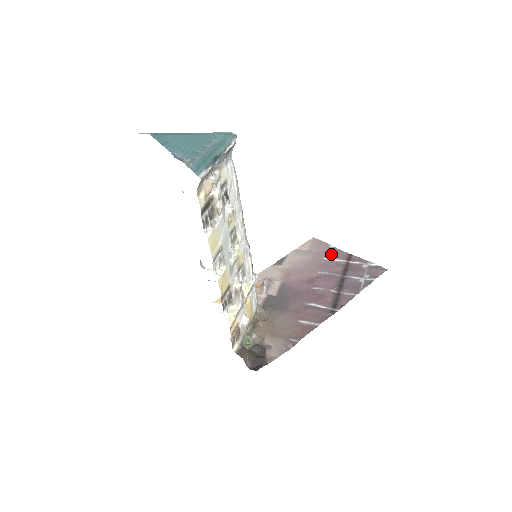
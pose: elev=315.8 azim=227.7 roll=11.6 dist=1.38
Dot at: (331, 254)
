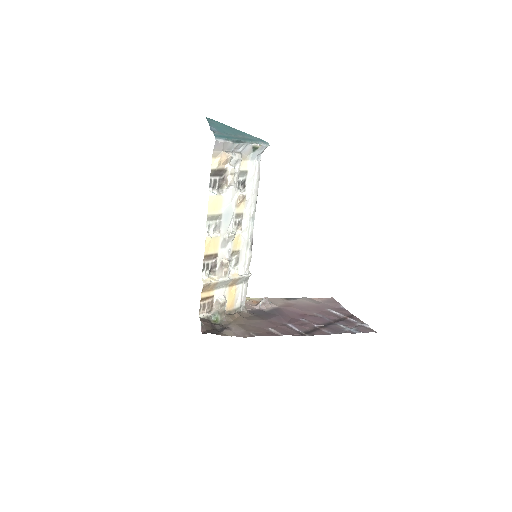
Dot at: (337, 309)
